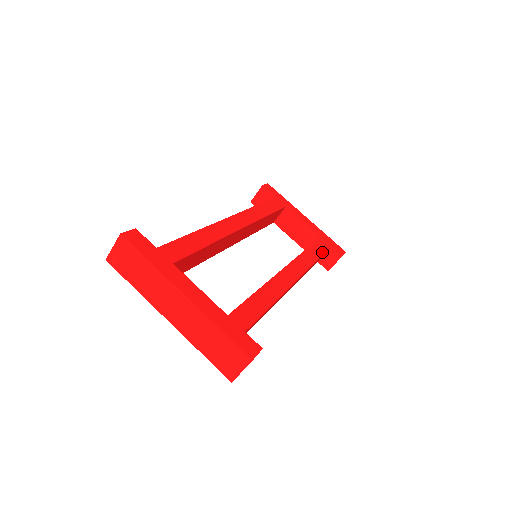
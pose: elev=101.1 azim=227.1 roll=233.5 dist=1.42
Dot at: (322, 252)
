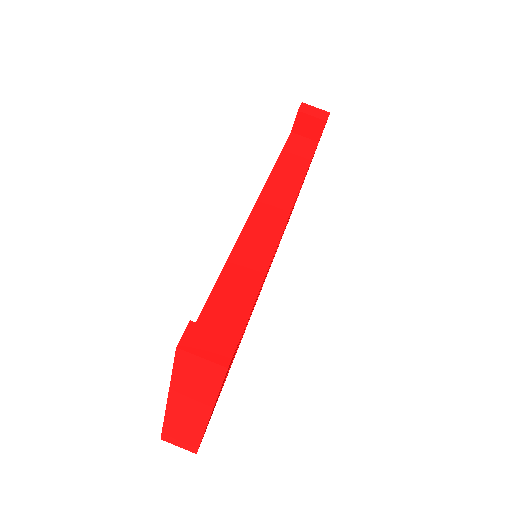
Dot at: occluded
